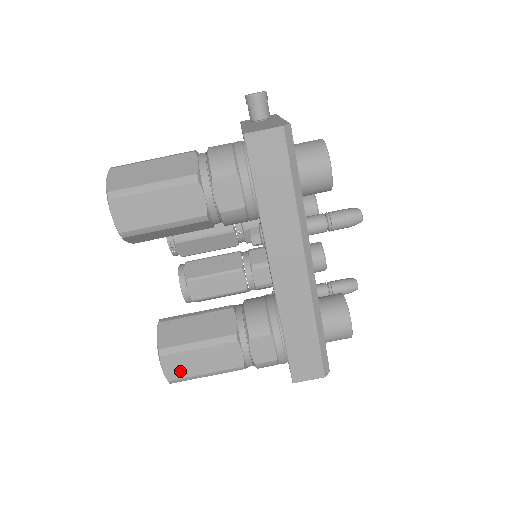
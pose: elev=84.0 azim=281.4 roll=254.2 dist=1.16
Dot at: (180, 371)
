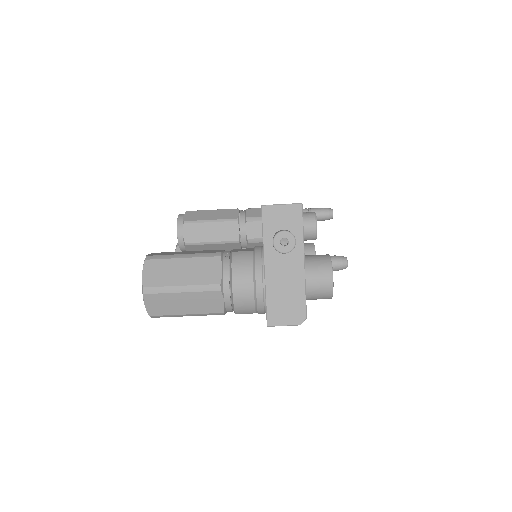
Dot at: occluded
